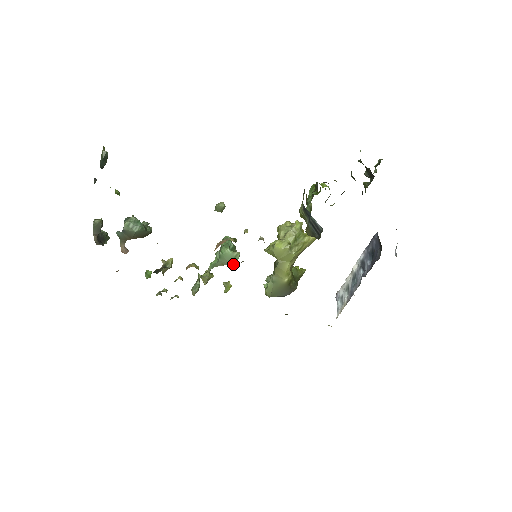
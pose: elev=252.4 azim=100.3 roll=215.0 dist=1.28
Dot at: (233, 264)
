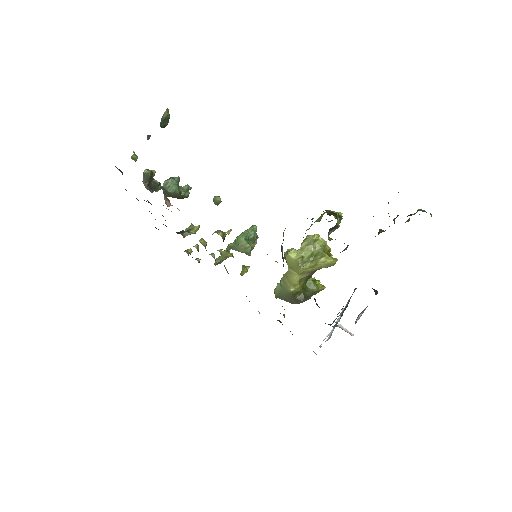
Dot at: (246, 253)
